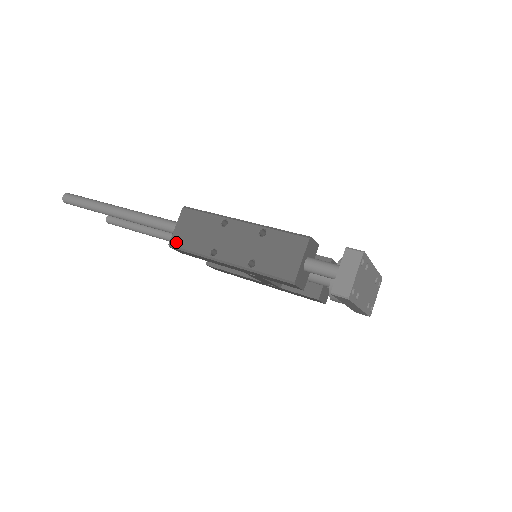
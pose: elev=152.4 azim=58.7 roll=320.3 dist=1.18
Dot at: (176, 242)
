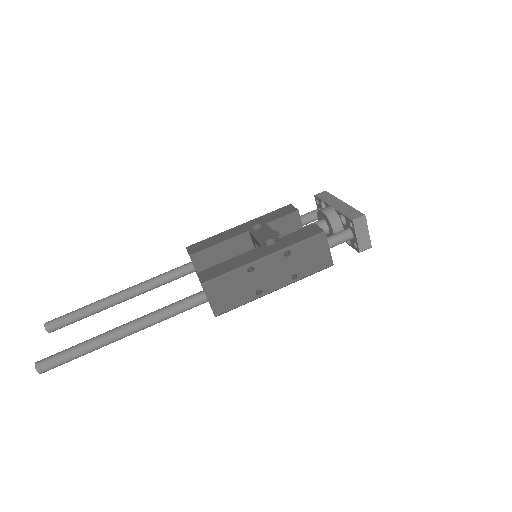
Dot at: (221, 311)
